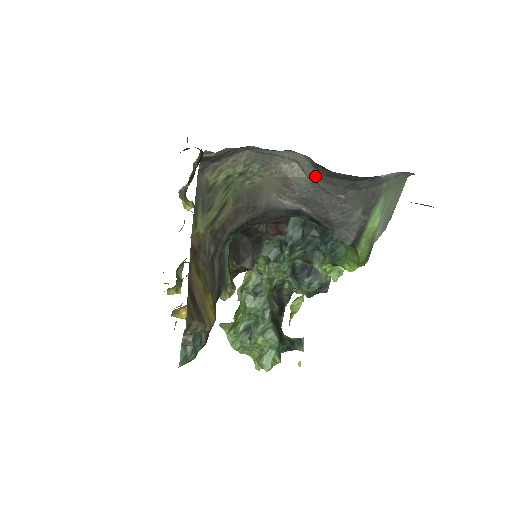
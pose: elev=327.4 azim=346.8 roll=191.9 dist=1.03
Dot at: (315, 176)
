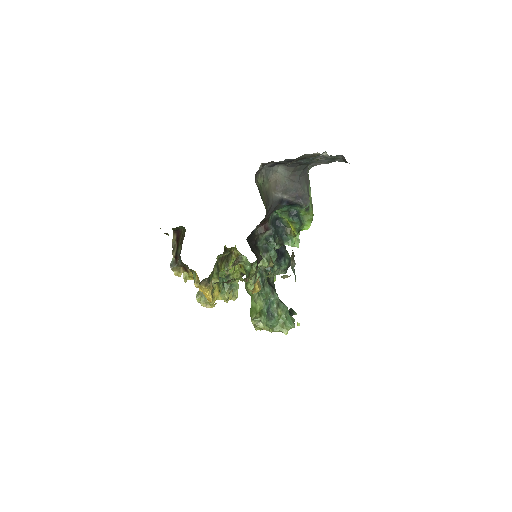
Dot at: (287, 175)
